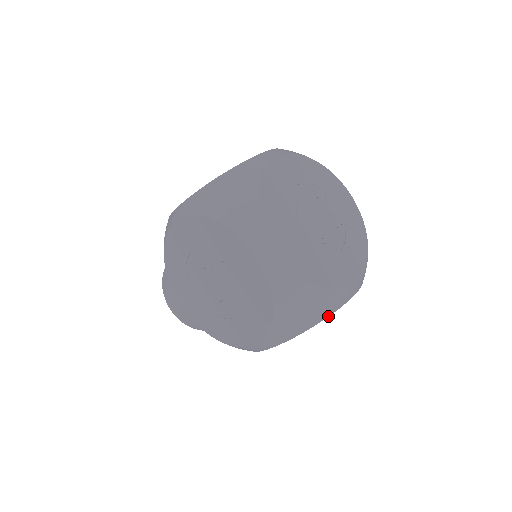
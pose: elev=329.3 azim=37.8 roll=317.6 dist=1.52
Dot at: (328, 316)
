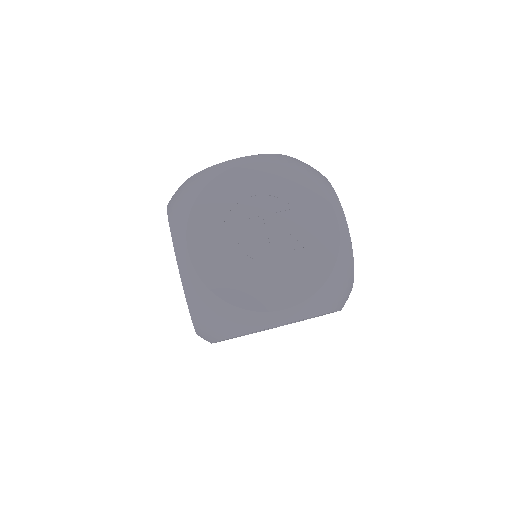
Dot at: (247, 333)
